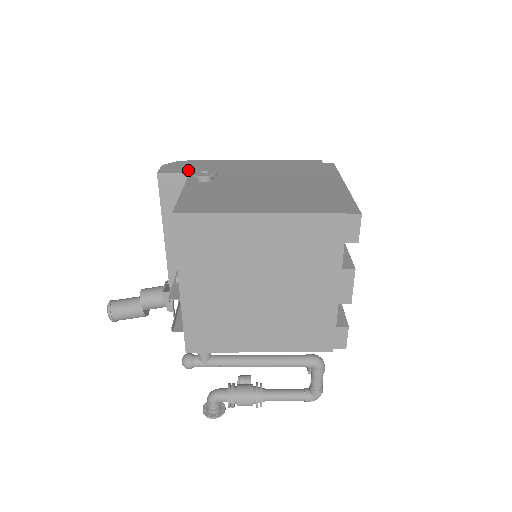
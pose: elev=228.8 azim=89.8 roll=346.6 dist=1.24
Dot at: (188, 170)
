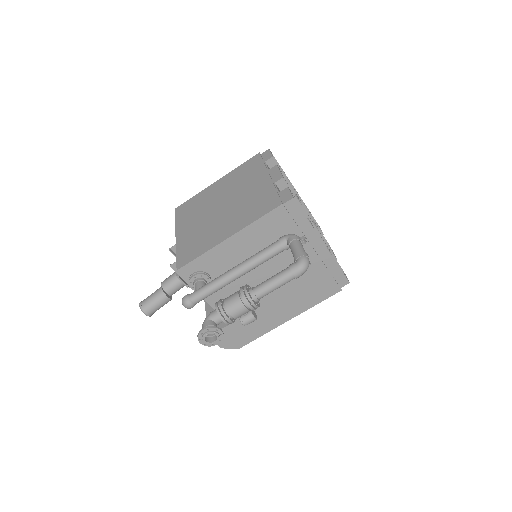
Dot at: occluded
